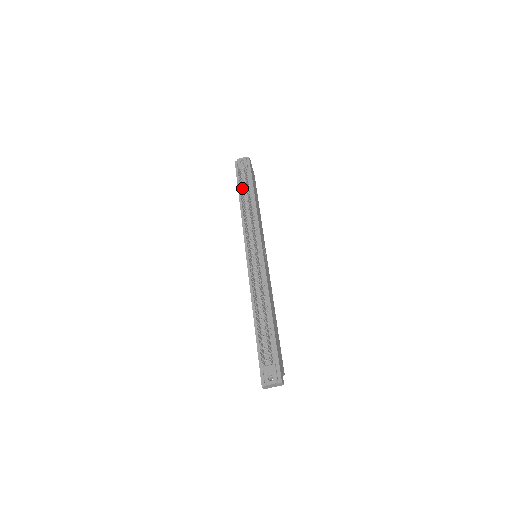
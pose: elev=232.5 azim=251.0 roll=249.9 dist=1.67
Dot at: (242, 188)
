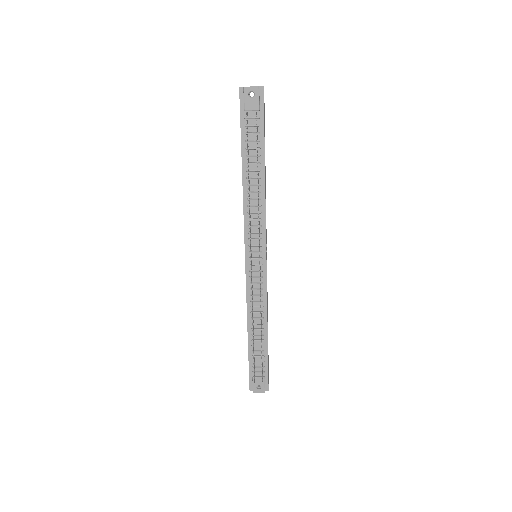
Dot at: (248, 151)
